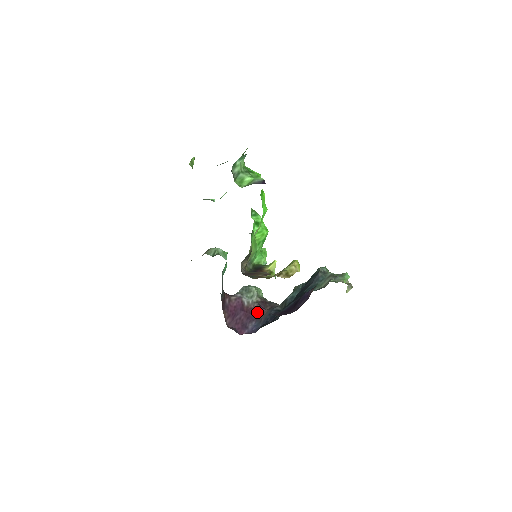
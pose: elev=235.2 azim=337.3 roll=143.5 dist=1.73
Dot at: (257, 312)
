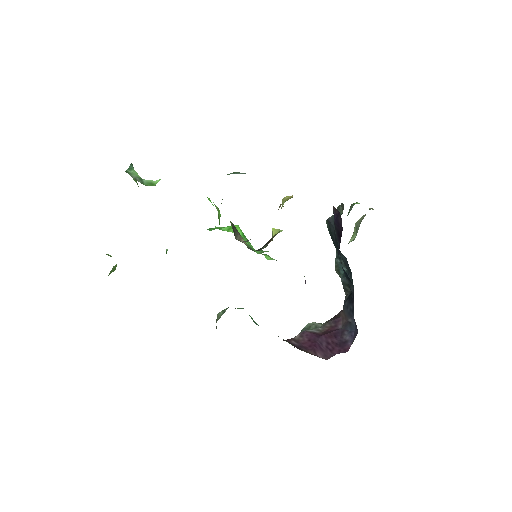
Dot at: (337, 326)
